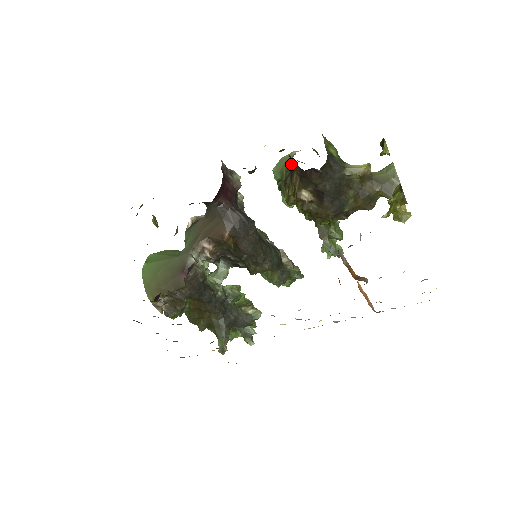
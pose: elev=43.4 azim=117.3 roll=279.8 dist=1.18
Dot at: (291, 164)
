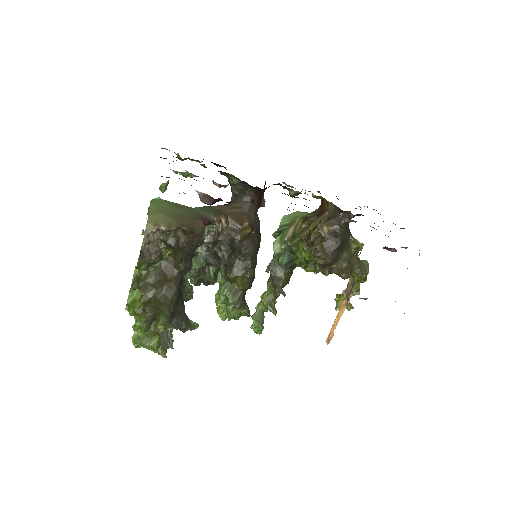
Dot at: (323, 208)
